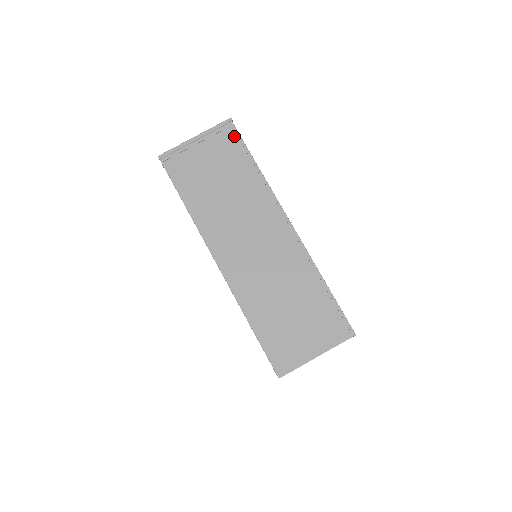
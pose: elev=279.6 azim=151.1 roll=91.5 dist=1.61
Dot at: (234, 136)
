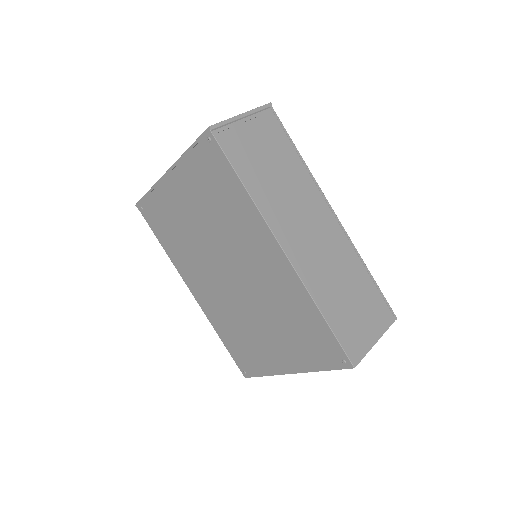
Dot at: (276, 122)
